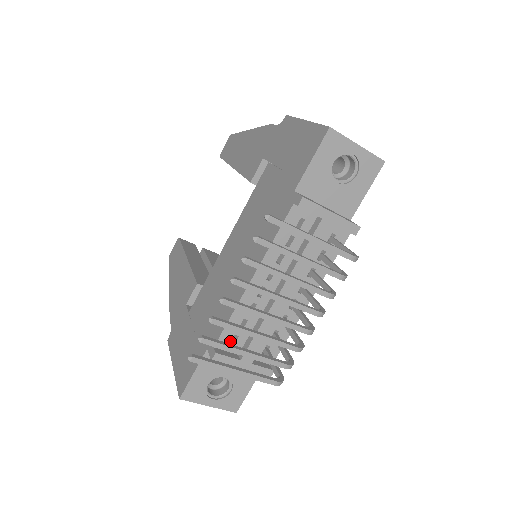
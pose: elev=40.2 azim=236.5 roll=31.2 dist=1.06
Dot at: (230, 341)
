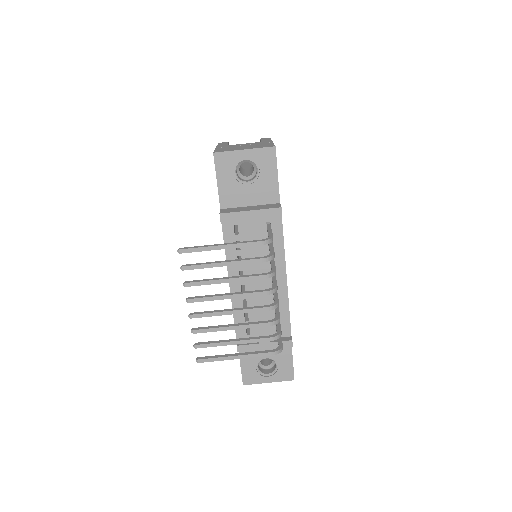
Dot at: (245, 333)
